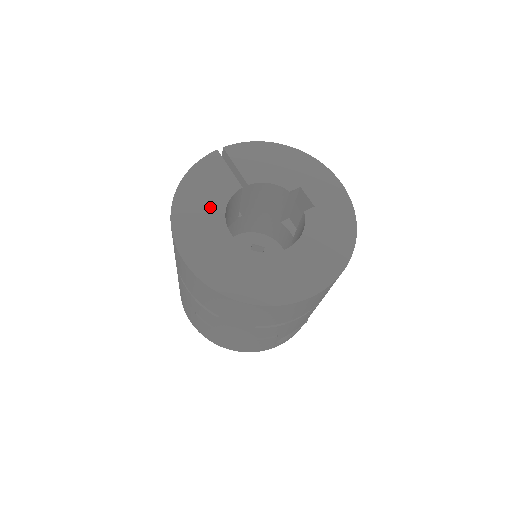
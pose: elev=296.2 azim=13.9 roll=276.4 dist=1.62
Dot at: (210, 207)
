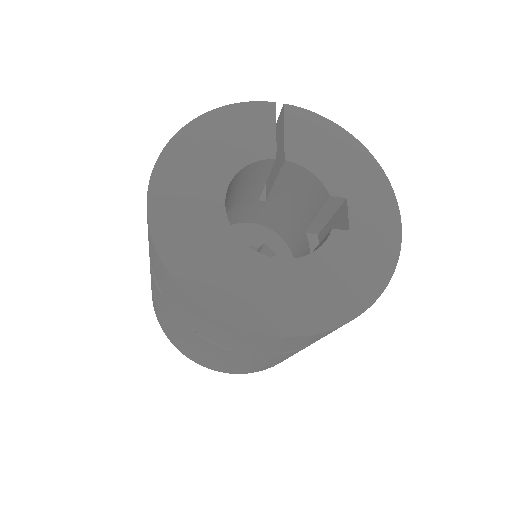
Dot at: (222, 158)
